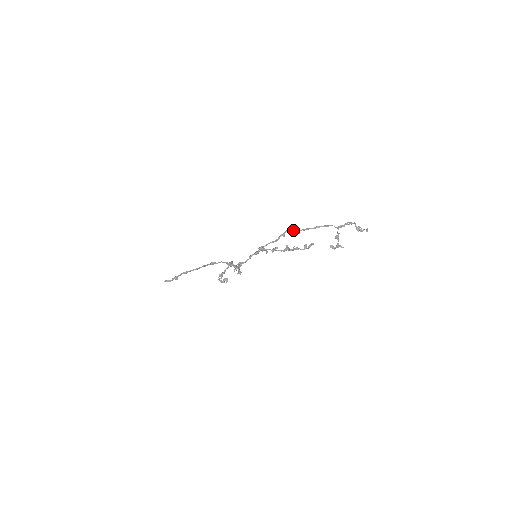
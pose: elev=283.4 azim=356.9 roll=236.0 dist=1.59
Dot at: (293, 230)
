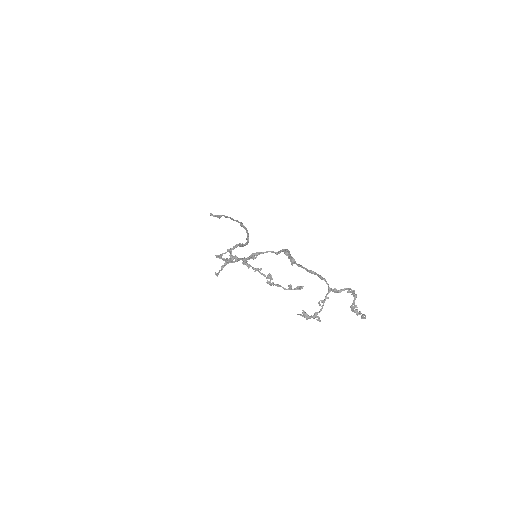
Dot at: (288, 256)
